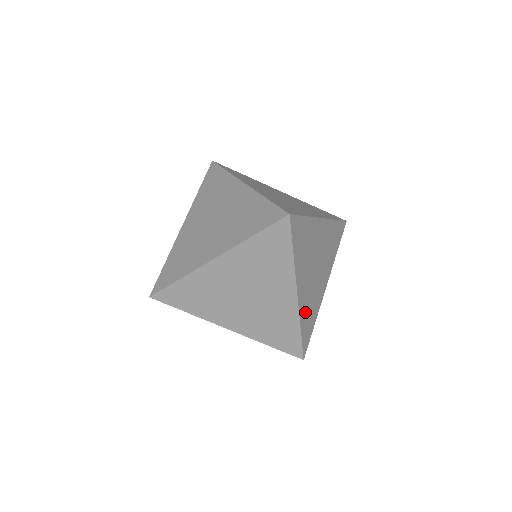
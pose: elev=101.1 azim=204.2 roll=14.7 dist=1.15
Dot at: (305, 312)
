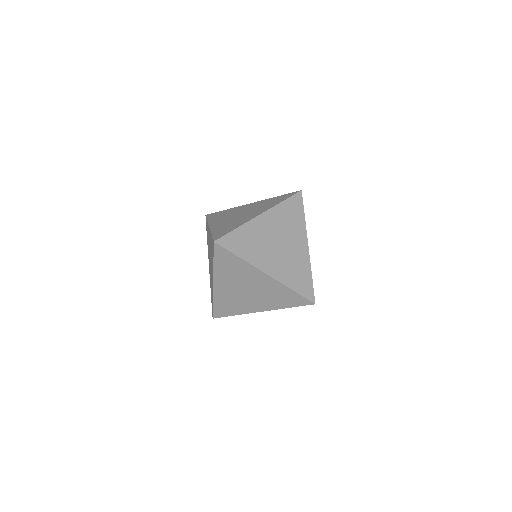
Dot at: occluded
